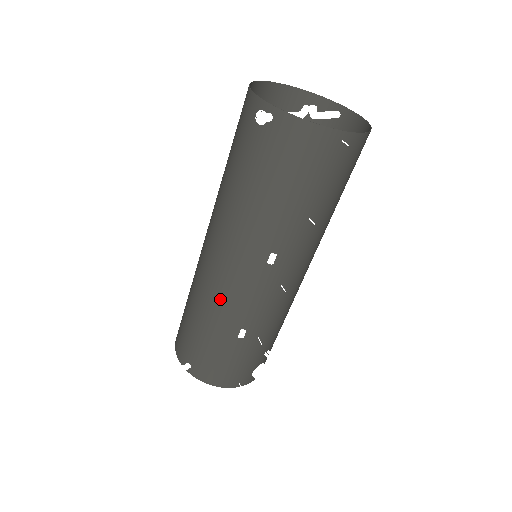
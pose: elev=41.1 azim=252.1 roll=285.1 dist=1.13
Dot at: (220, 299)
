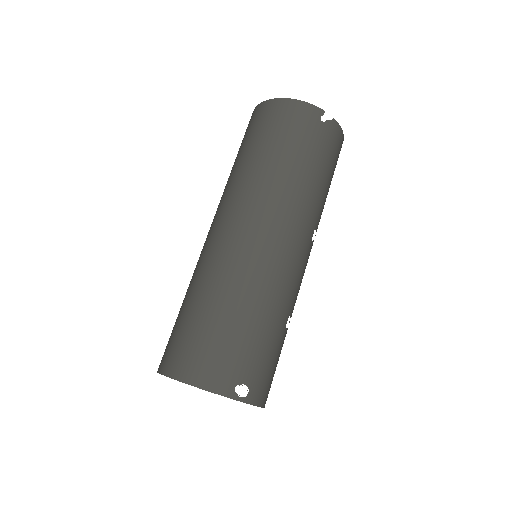
Dot at: (281, 281)
